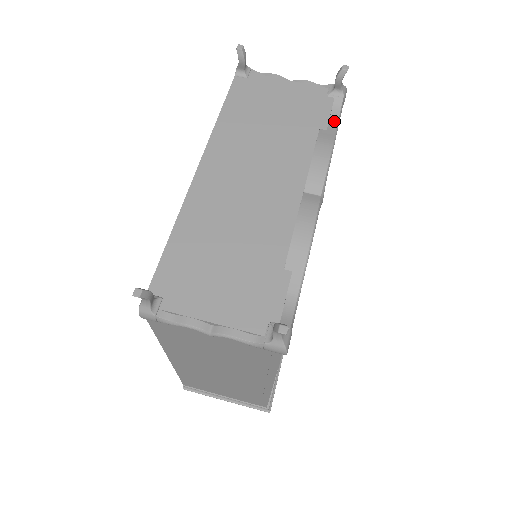
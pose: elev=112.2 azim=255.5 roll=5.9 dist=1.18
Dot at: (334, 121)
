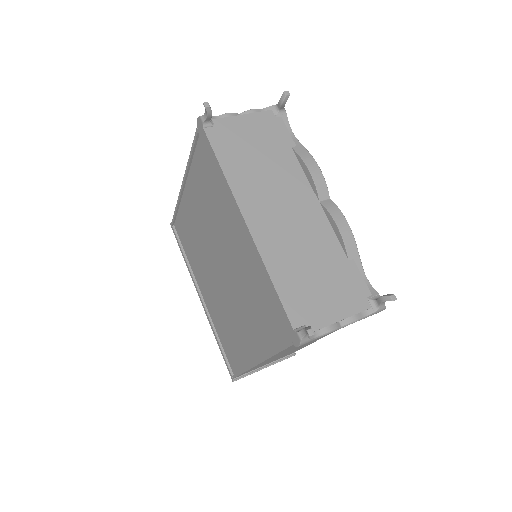
Dot at: (292, 135)
